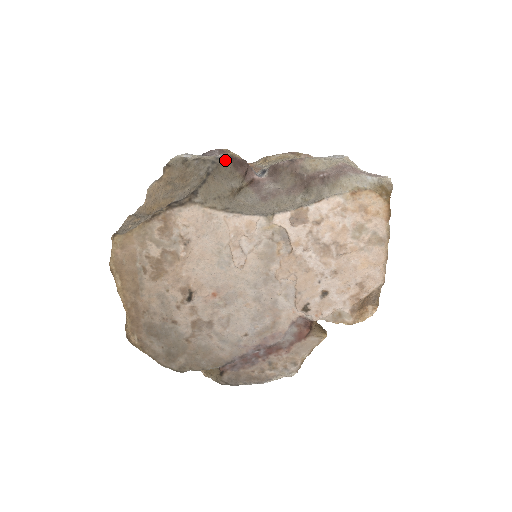
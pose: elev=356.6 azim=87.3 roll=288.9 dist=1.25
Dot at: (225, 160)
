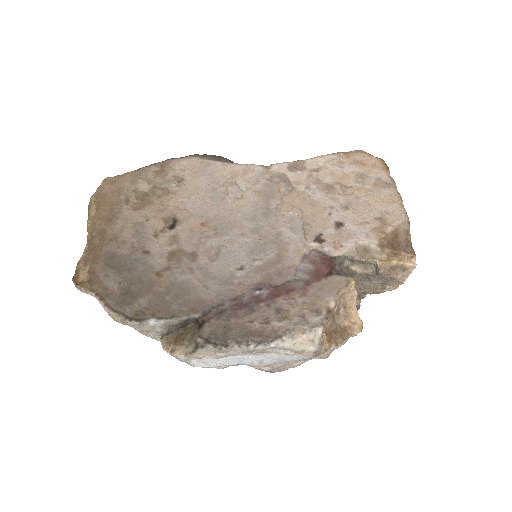
Dot at: (226, 159)
